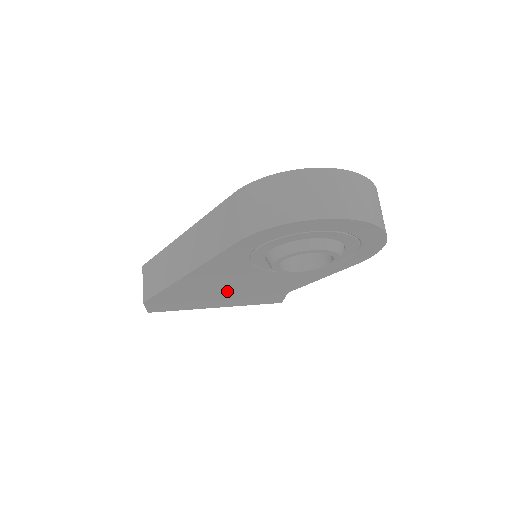
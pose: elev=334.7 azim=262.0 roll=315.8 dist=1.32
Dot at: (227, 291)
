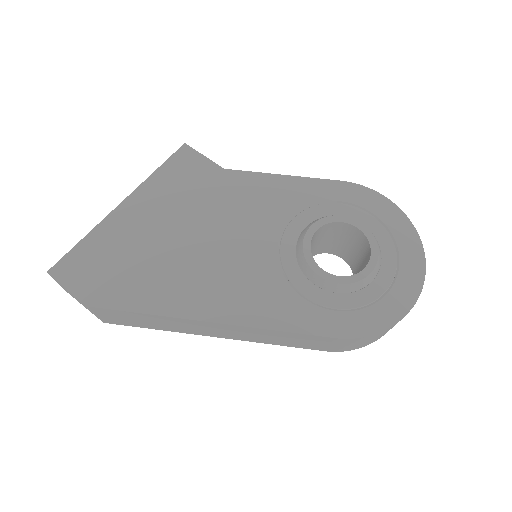
Dot at: occluded
